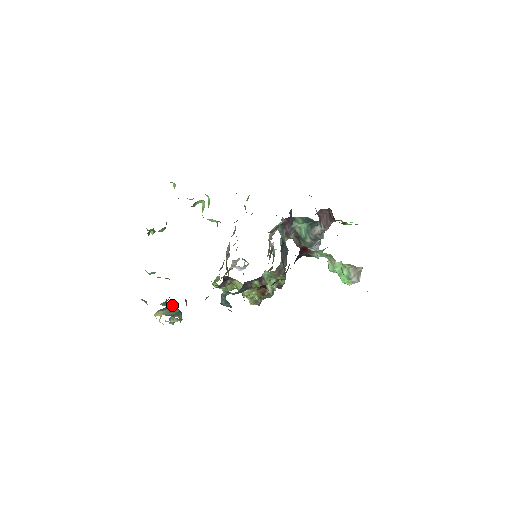
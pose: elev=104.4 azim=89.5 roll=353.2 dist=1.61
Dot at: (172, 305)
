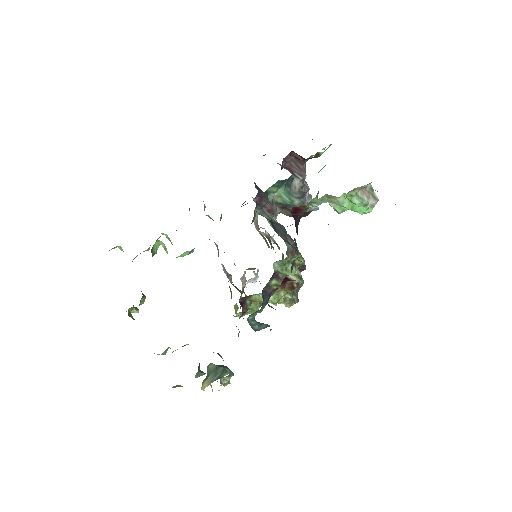
Dot at: (212, 367)
